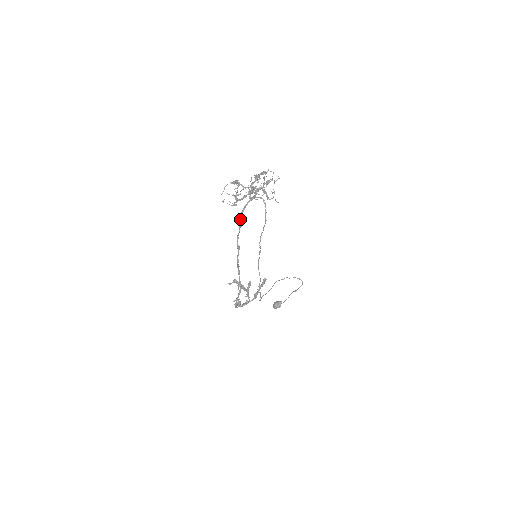
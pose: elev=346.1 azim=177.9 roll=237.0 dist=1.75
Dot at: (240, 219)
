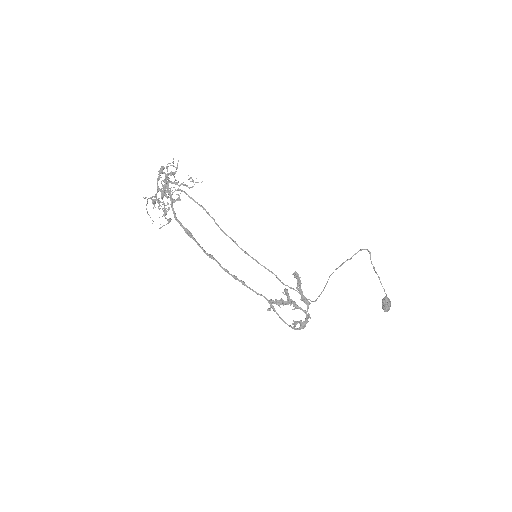
Dot at: occluded
